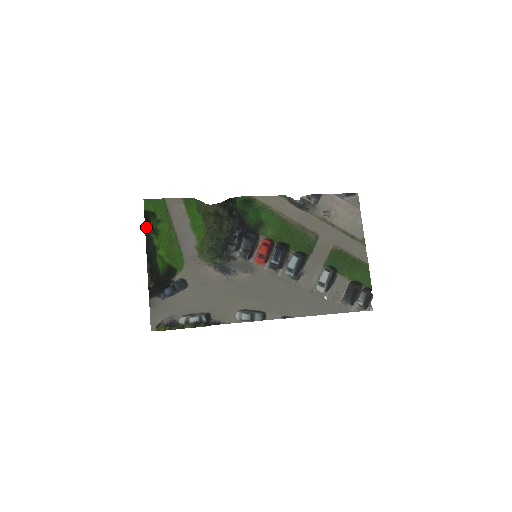
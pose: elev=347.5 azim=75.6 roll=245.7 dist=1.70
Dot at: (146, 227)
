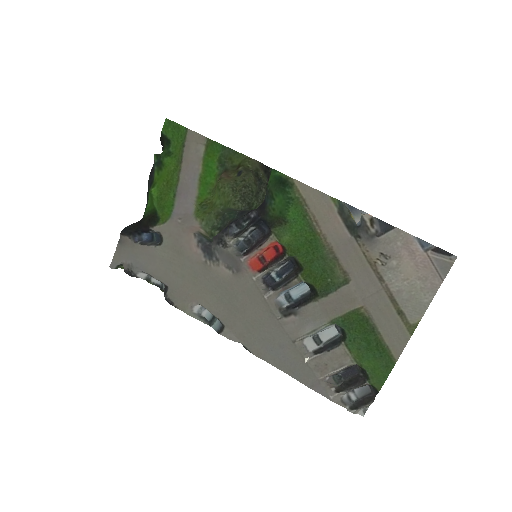
Dot at: occluded
